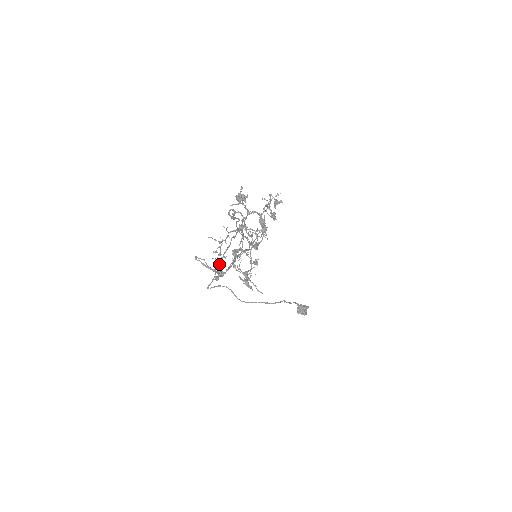
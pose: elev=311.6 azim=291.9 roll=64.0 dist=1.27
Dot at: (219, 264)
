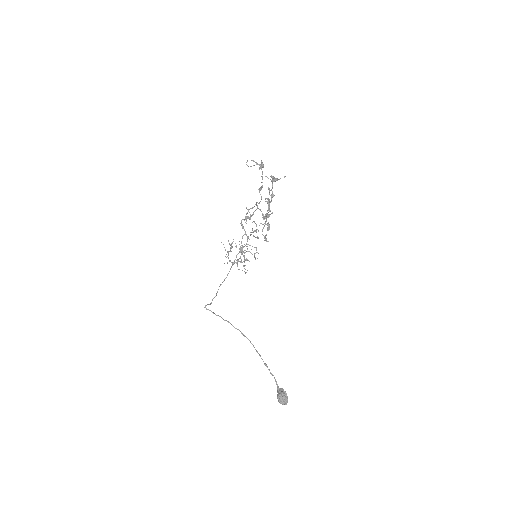
Dot at: (217, 292)
